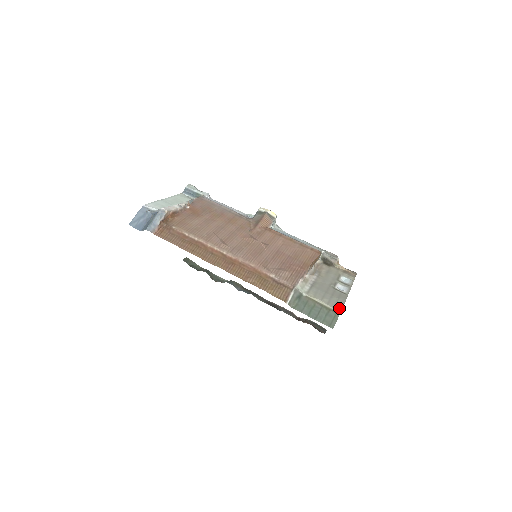
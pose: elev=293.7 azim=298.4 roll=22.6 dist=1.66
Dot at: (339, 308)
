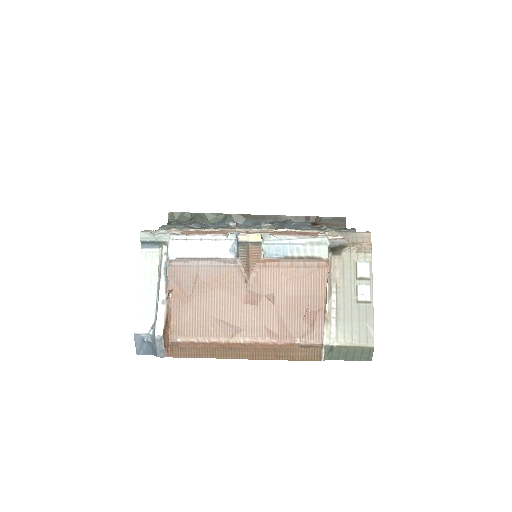
Dot at: (371, 339)
